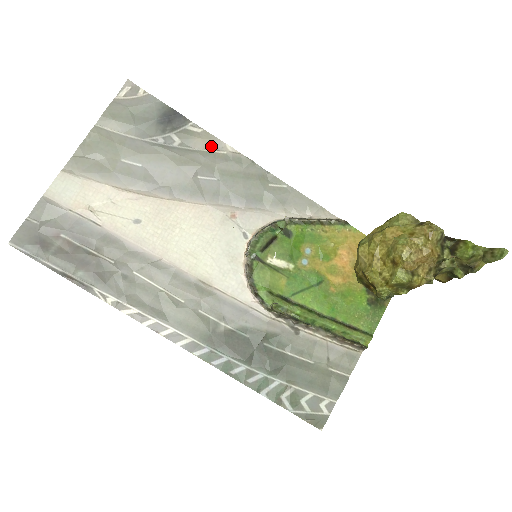
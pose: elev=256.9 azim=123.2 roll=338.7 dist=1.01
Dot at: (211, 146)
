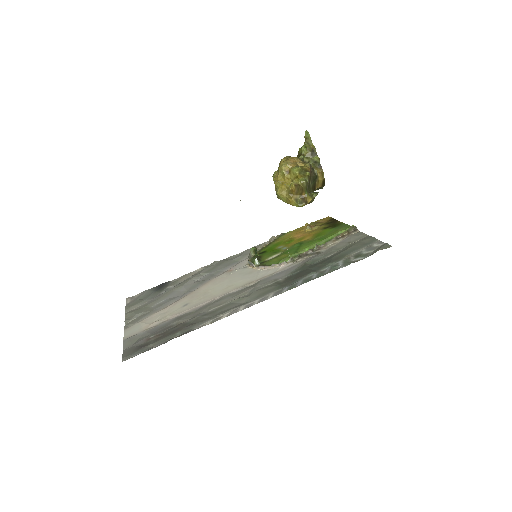
Dot at: (190, 275)
